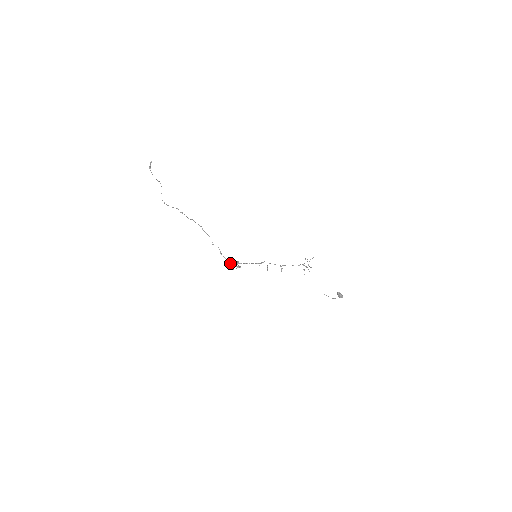
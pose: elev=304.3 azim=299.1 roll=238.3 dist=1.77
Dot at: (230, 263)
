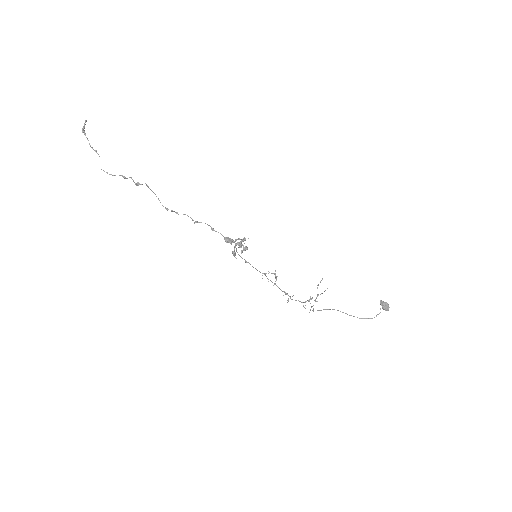
Dot at: (231, 241)
